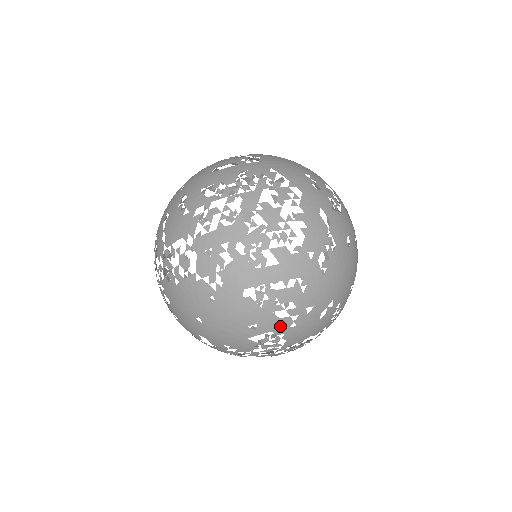
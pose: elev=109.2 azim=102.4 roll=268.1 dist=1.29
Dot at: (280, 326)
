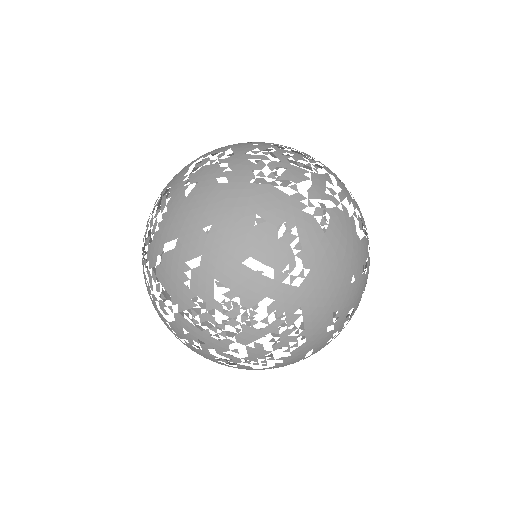
Dot at: occluded
